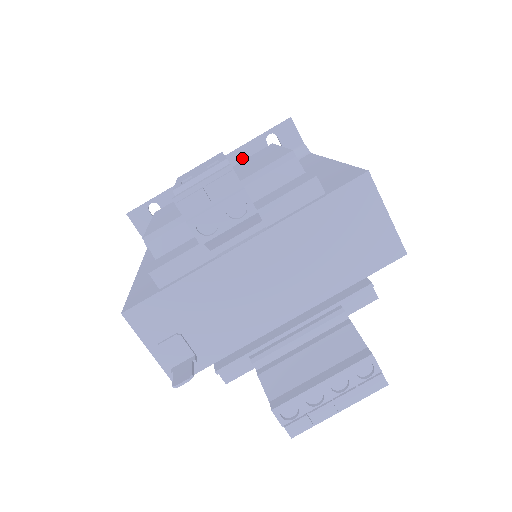
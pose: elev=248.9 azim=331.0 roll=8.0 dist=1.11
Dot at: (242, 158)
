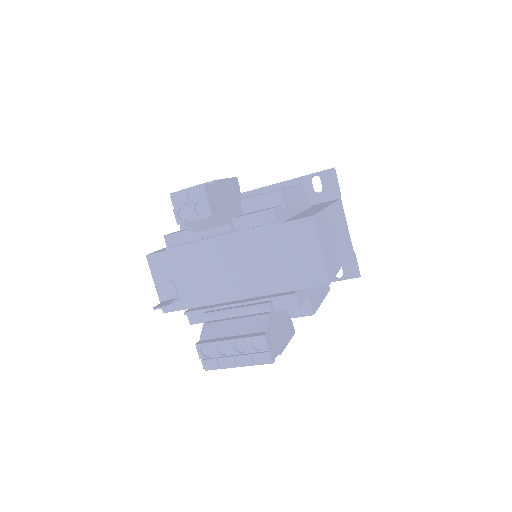
Dot at: occluded
